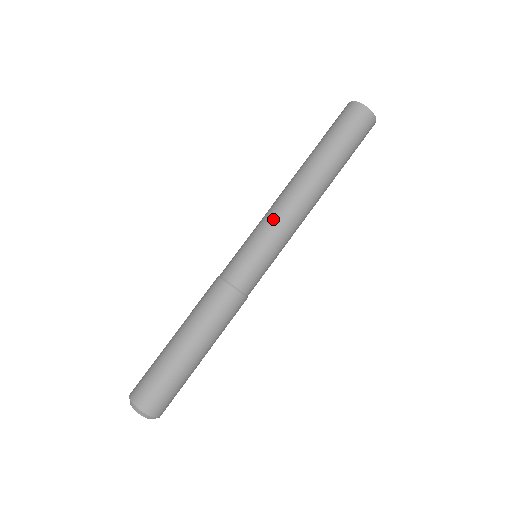
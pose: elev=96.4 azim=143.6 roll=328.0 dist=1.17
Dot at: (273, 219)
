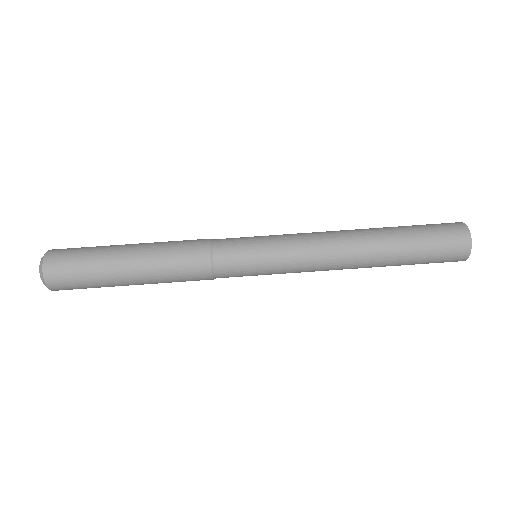
Dot at: (297, 233)
